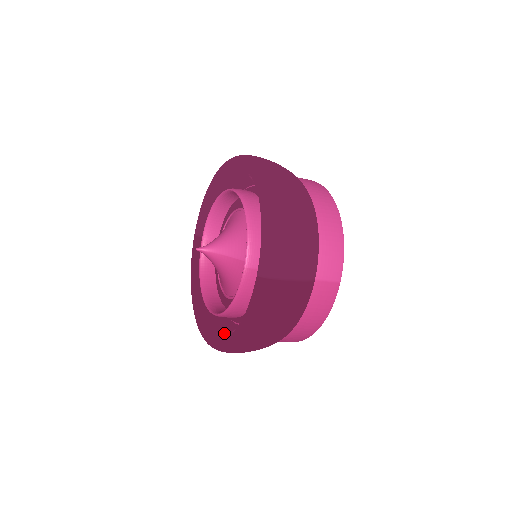
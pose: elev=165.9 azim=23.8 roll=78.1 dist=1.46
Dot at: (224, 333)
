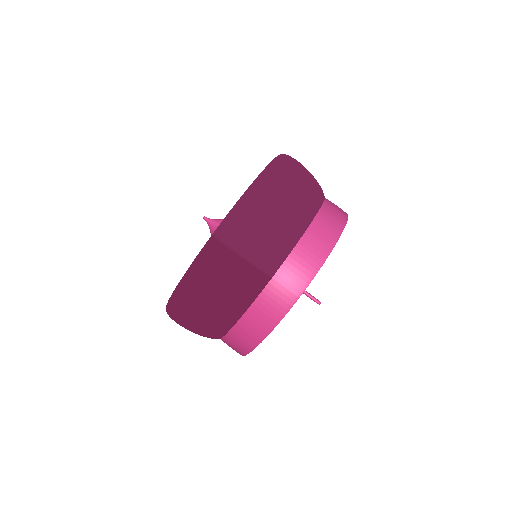
Dot at: occluded
